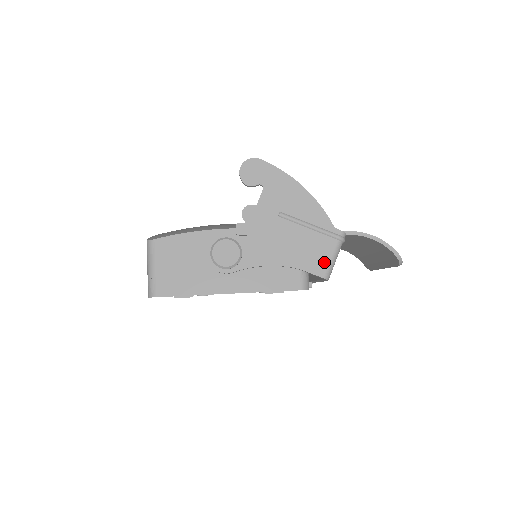
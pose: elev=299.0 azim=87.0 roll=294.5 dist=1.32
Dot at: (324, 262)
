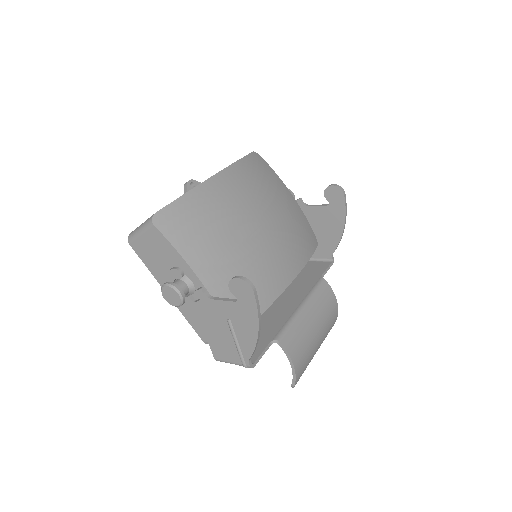
Dot at: (223, 358)
